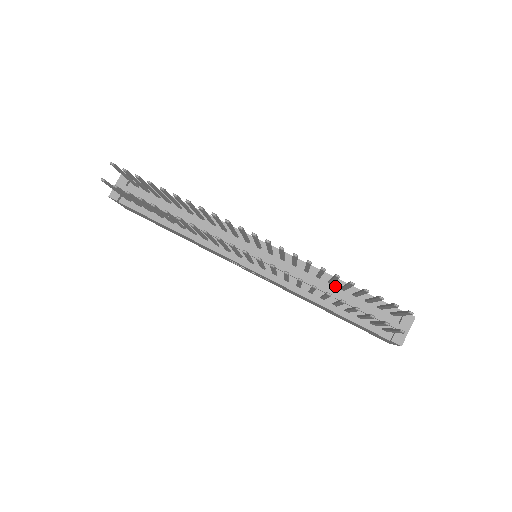
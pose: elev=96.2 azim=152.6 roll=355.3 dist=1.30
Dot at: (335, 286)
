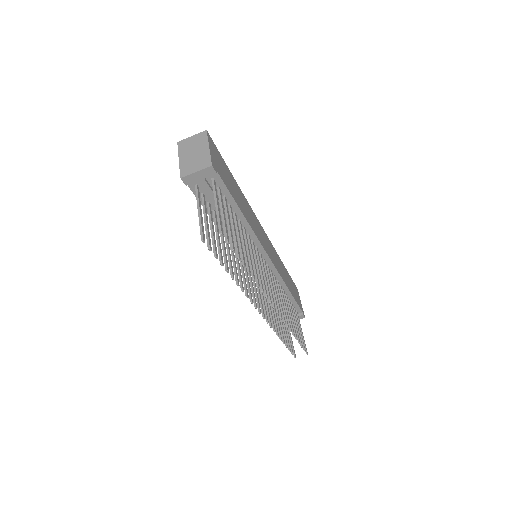
Dot at: (284, 292)
